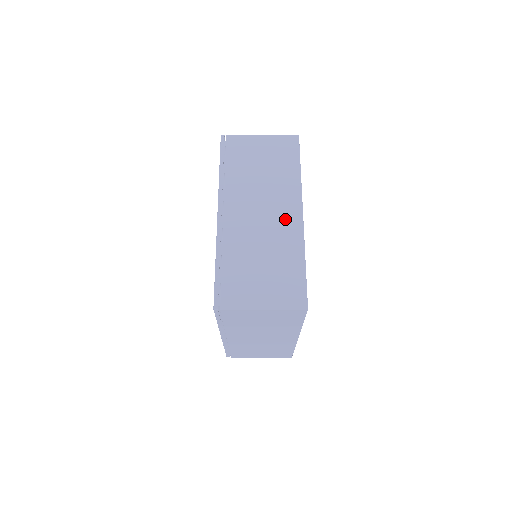
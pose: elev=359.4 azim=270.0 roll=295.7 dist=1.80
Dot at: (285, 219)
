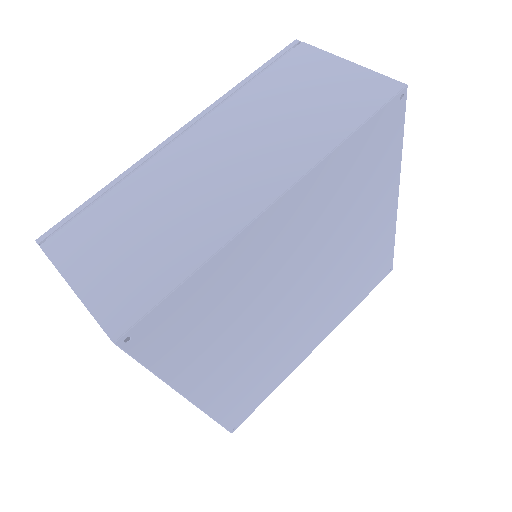
Dot at: occluded
